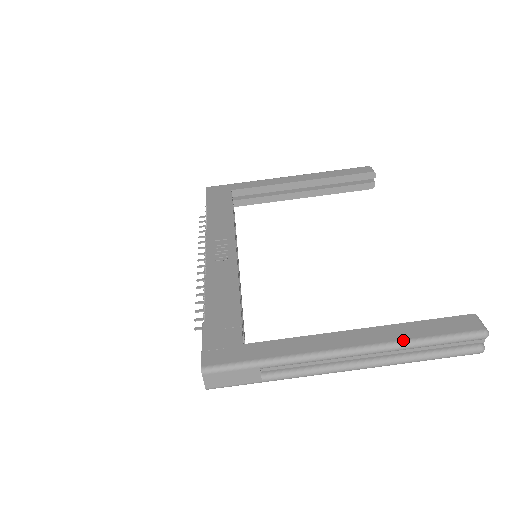
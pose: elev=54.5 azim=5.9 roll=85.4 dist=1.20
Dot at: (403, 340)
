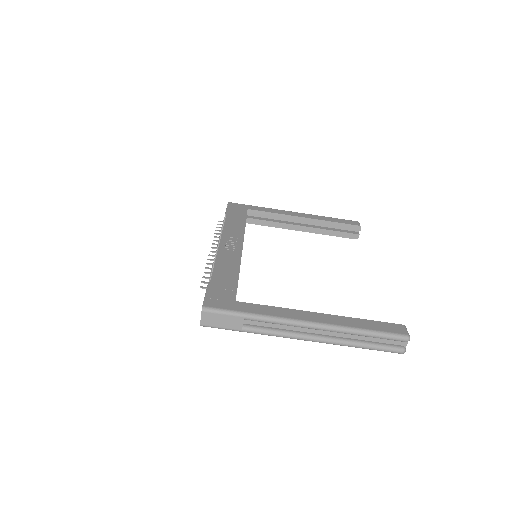
Dot at: (349, 326)
